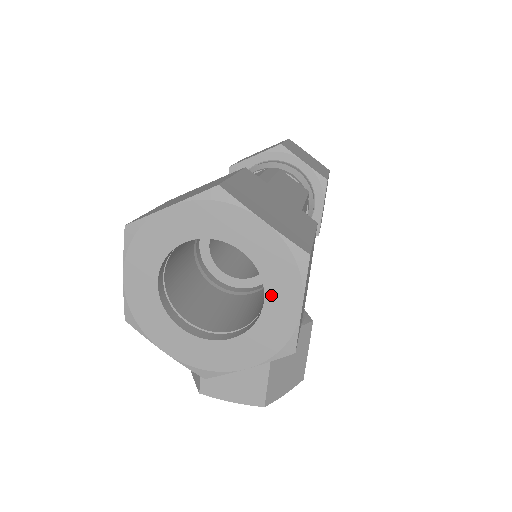
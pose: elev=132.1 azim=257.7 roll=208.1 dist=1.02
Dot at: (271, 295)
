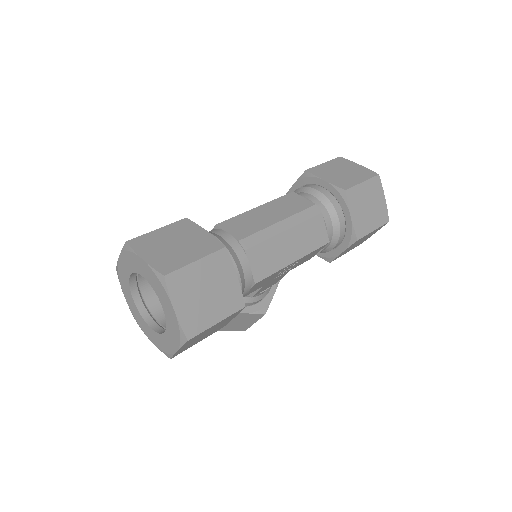
Dot at: (168, 334)
